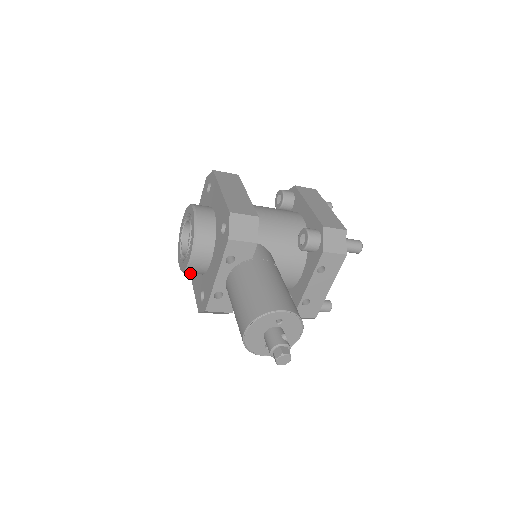
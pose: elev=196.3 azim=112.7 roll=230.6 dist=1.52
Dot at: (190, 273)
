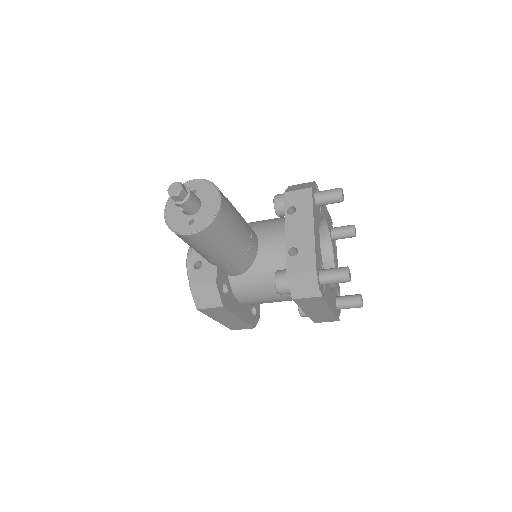
Dot at: (223, 324)
